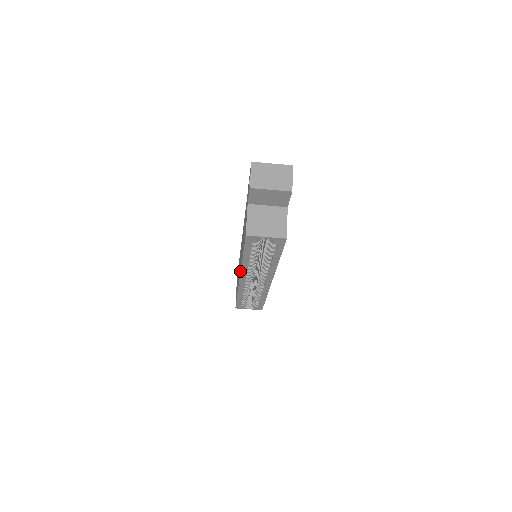
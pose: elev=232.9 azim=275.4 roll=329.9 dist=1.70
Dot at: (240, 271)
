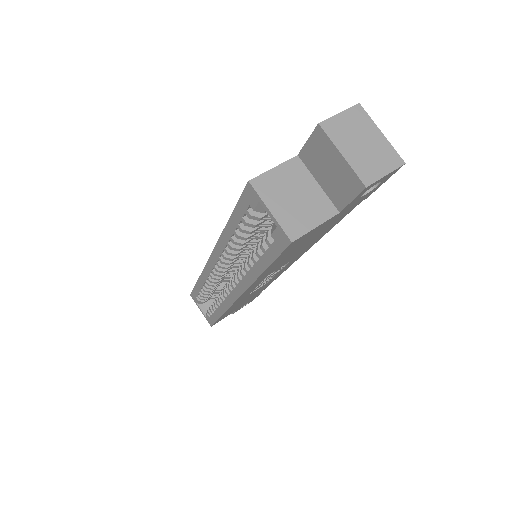
Dot at: (217, 244)
